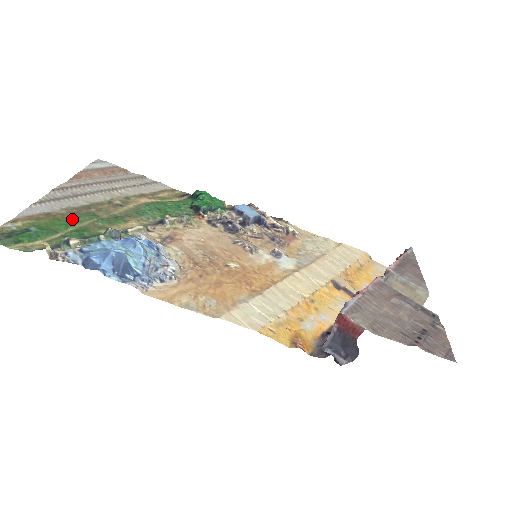
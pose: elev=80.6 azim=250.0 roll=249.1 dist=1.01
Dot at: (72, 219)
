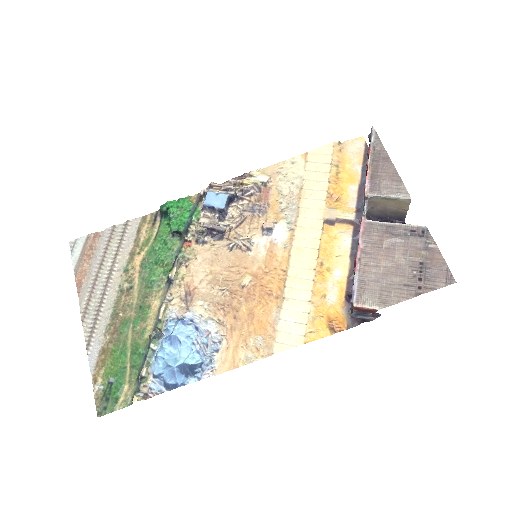
Dot at: (120, 341)
